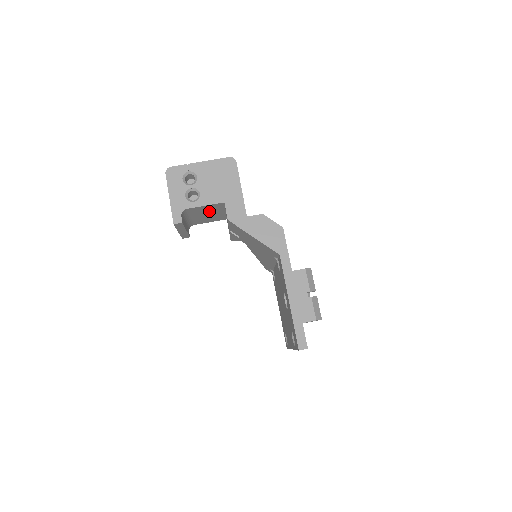
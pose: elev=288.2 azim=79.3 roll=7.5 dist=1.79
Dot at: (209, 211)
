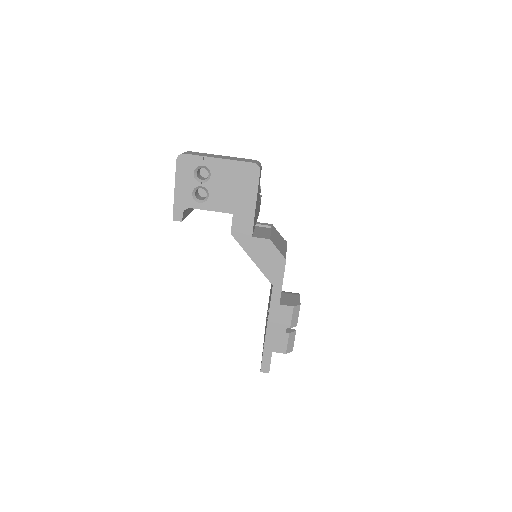
Dot at: occluded
